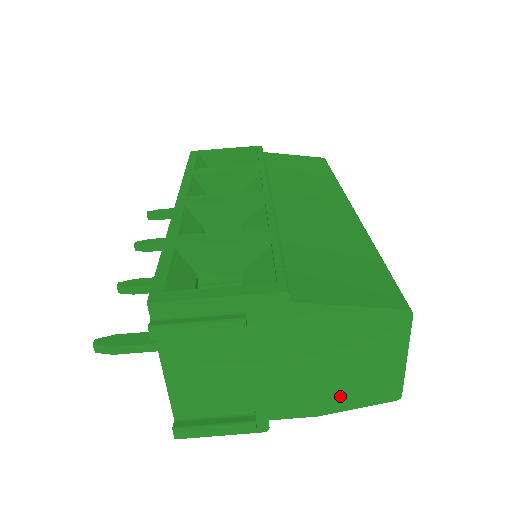
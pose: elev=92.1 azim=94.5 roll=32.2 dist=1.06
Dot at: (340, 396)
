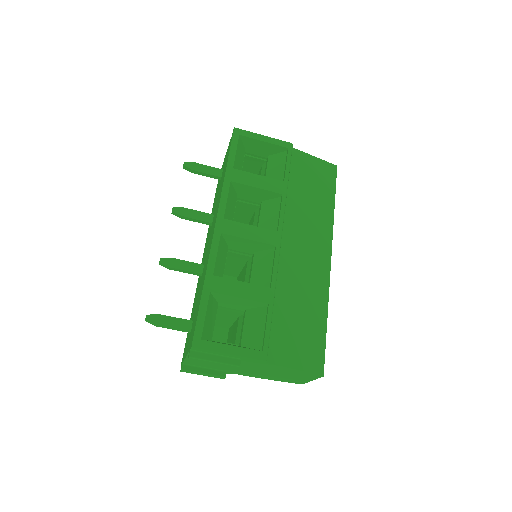
Dot at: (273, 378)
